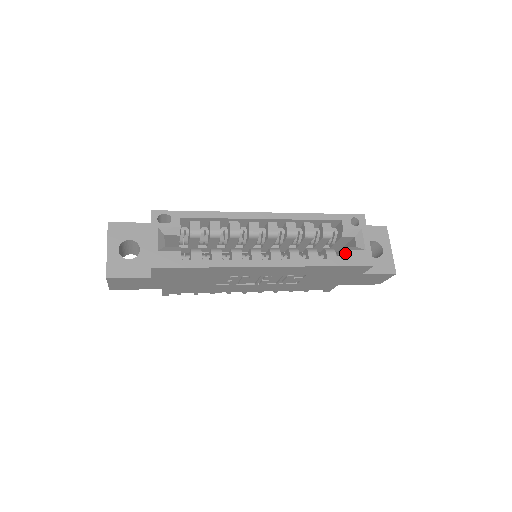
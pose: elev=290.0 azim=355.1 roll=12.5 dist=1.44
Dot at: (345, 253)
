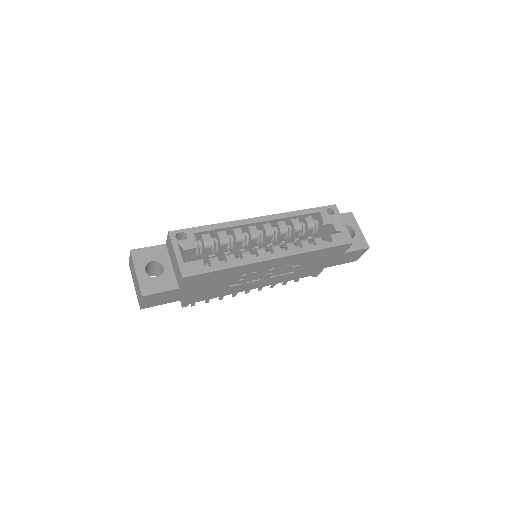
Dot at: (329, 237)
